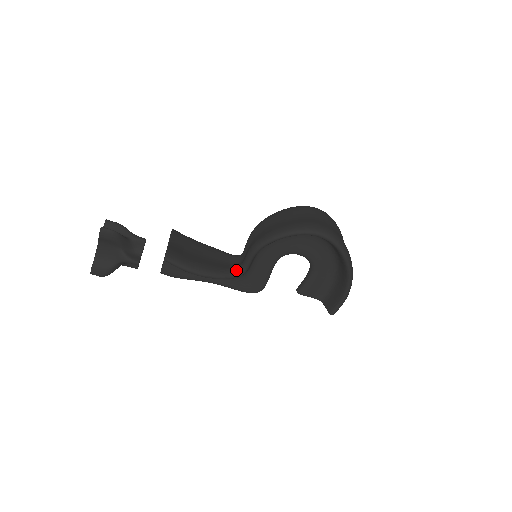
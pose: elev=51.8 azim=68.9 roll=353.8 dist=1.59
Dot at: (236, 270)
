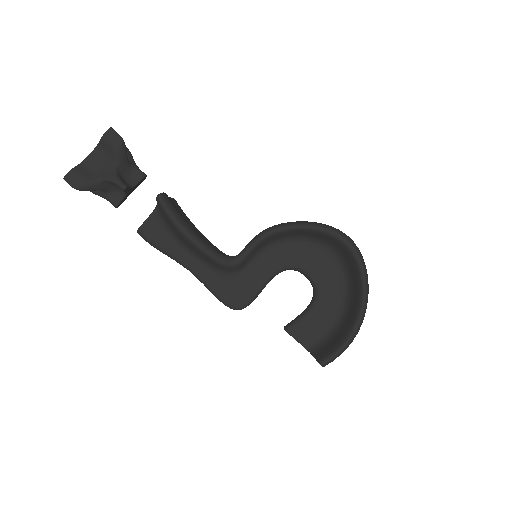
Dot at: (228, 257)
